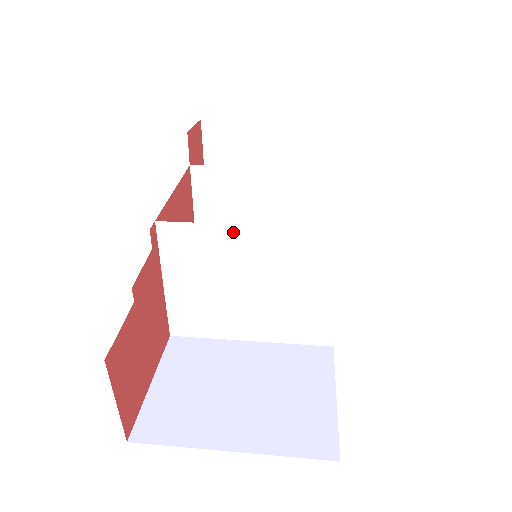
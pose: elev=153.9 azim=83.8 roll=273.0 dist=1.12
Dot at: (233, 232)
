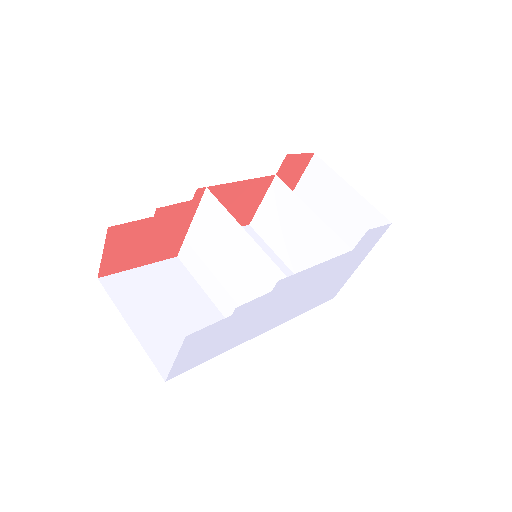
Dot at: (236, 227)
